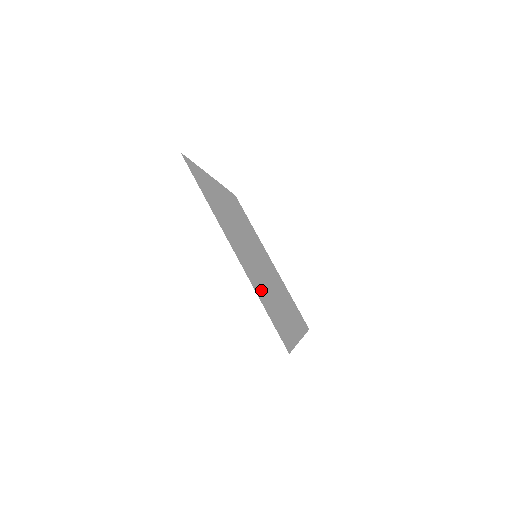
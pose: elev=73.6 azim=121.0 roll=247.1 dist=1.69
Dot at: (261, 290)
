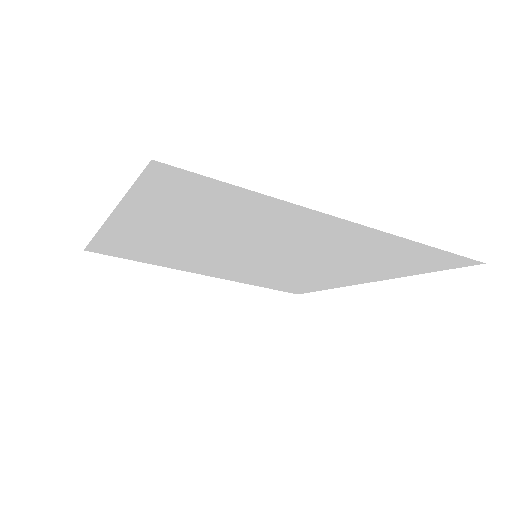
Dot at: (173, 215)
